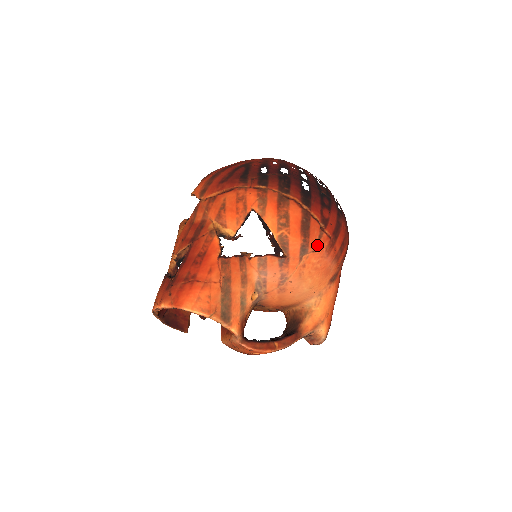
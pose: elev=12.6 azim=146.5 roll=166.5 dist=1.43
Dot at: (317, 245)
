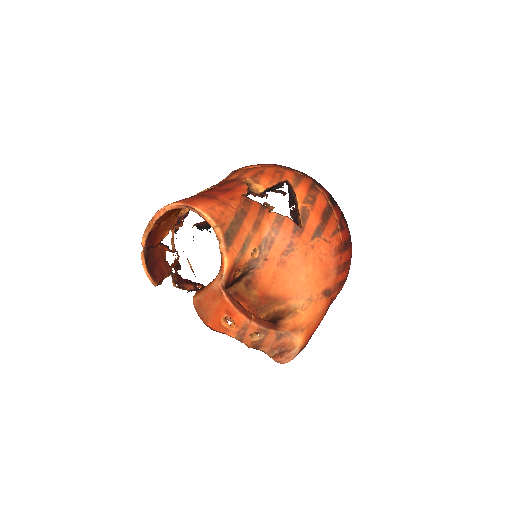
Dot at: (330, 237)
